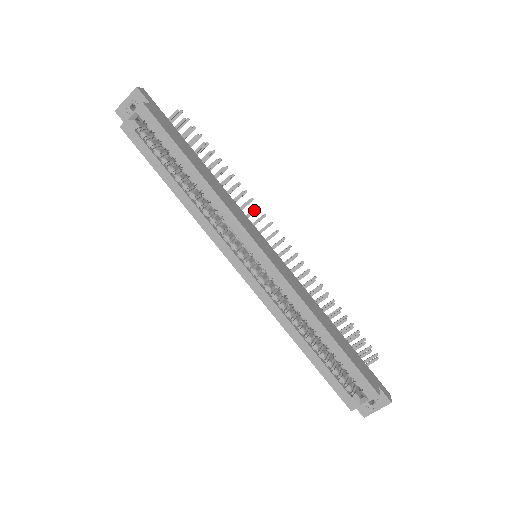
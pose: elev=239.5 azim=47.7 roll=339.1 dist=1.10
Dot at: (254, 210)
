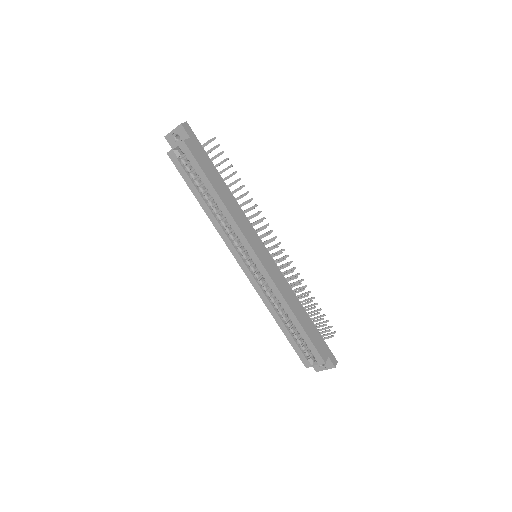
Dot at: (260, 221)
